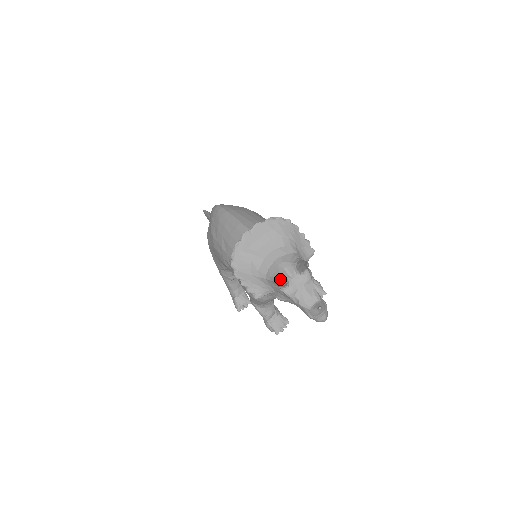
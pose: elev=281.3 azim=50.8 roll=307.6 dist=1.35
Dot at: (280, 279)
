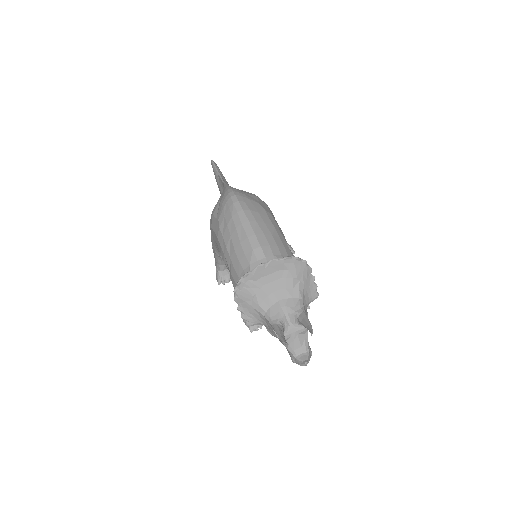
Dot at: (279, 329)
